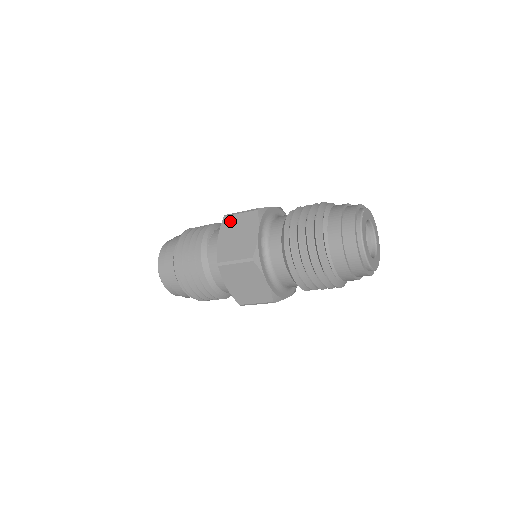
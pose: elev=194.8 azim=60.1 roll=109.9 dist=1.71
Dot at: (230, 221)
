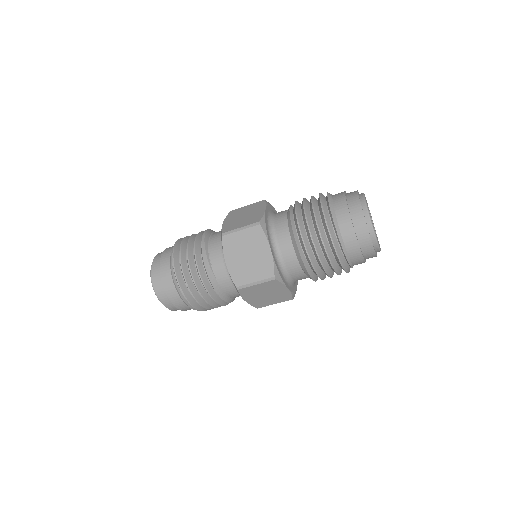
Dot at: (232, 240)
